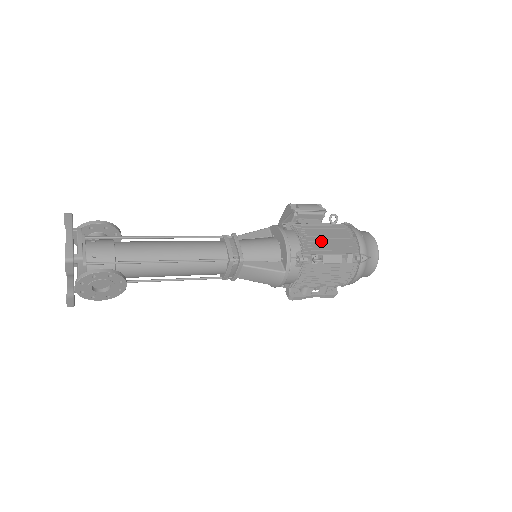
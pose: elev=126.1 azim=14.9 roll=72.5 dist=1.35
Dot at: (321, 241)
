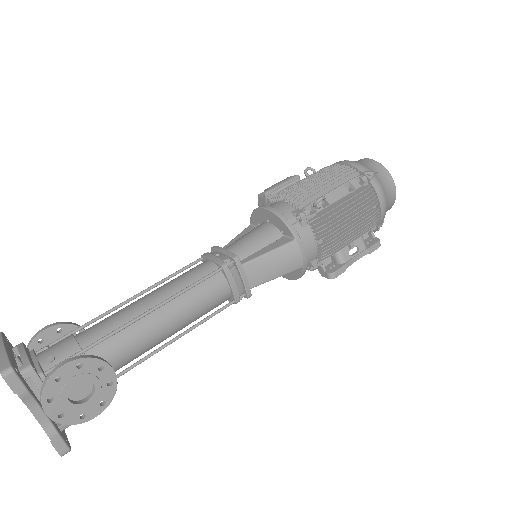
Dot at: (309, 186)
